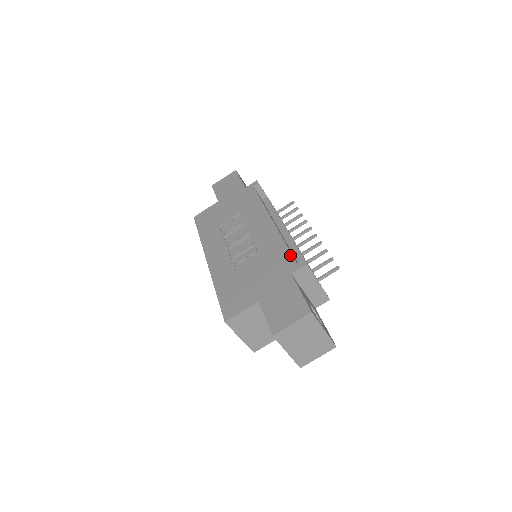
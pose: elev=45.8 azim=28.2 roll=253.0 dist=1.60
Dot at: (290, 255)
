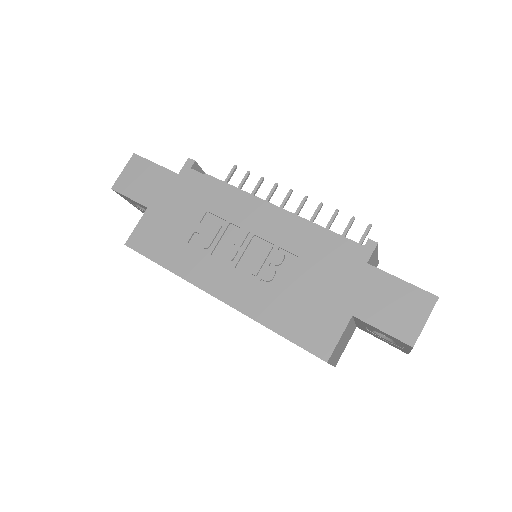
Dot at: (343, 241)
